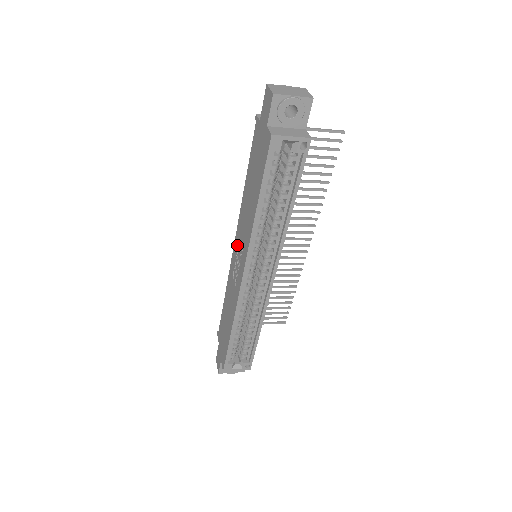
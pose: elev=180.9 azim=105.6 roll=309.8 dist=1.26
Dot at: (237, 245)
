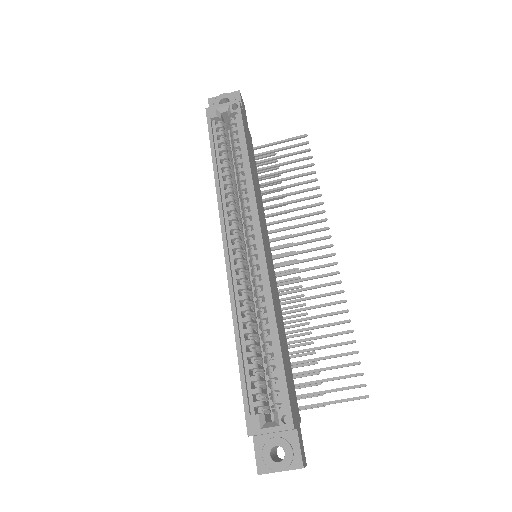
Dot at: occluded
